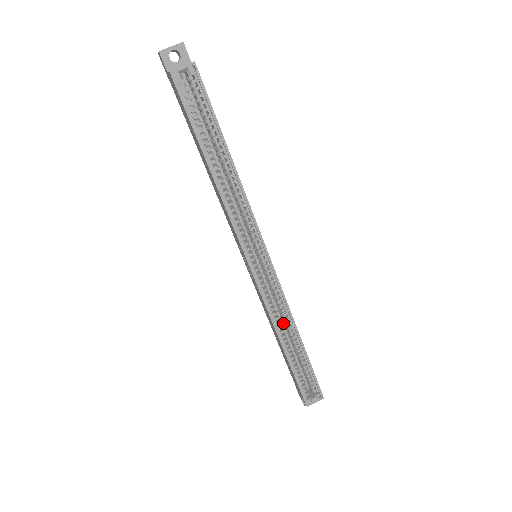
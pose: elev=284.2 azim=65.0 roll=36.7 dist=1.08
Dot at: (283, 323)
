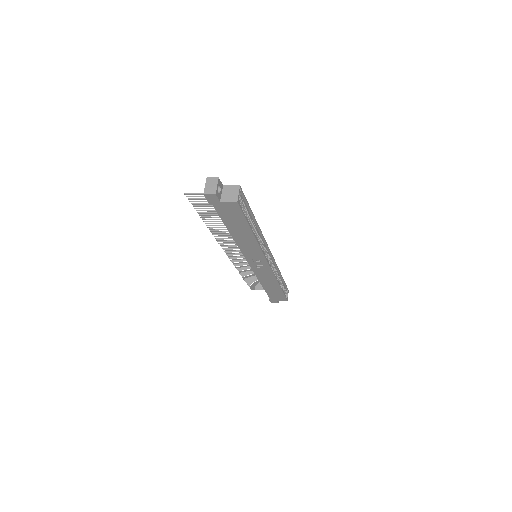
Dot at: occluded
